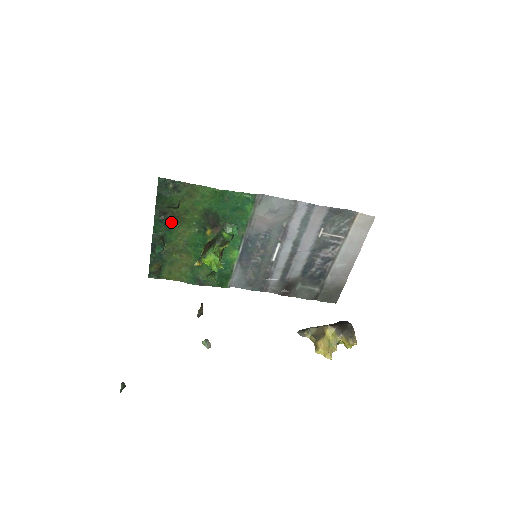
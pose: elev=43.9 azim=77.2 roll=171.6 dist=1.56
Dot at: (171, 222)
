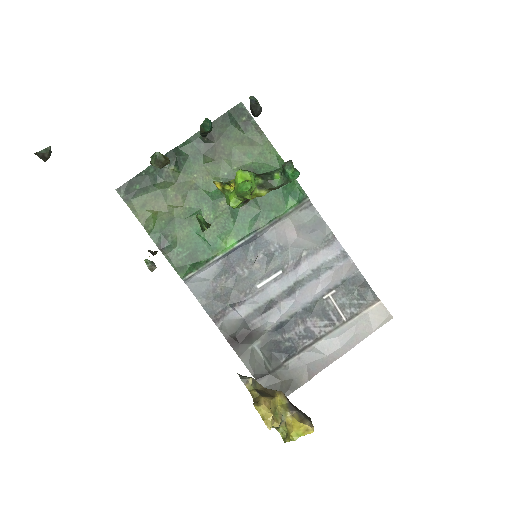
Dot at: (207, 152)
